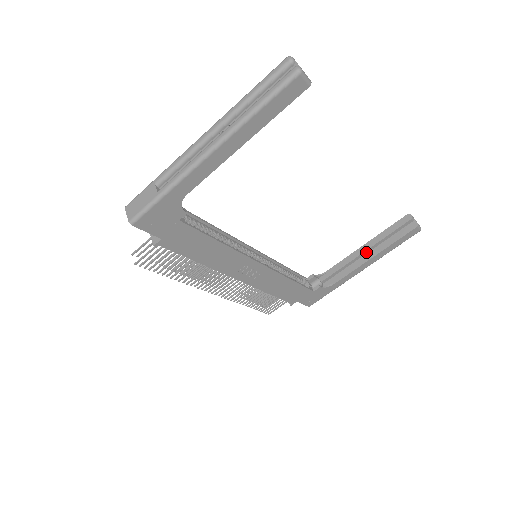
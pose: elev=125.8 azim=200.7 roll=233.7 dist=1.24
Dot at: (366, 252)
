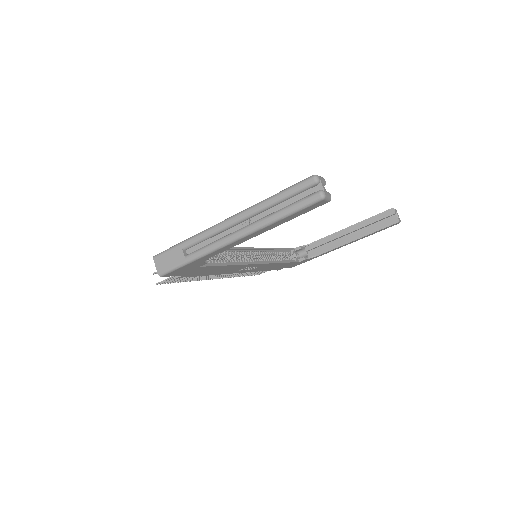
Dot at: (349, 233)
